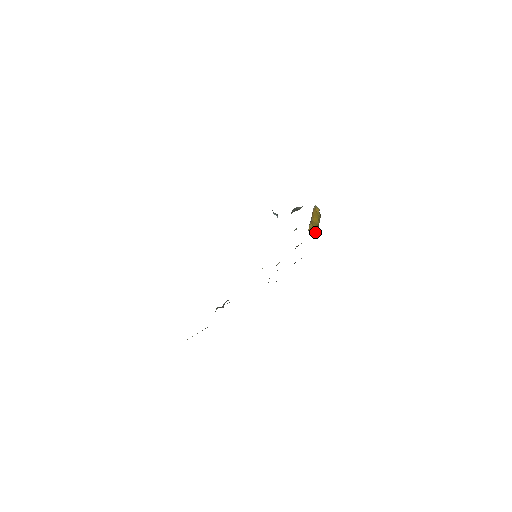
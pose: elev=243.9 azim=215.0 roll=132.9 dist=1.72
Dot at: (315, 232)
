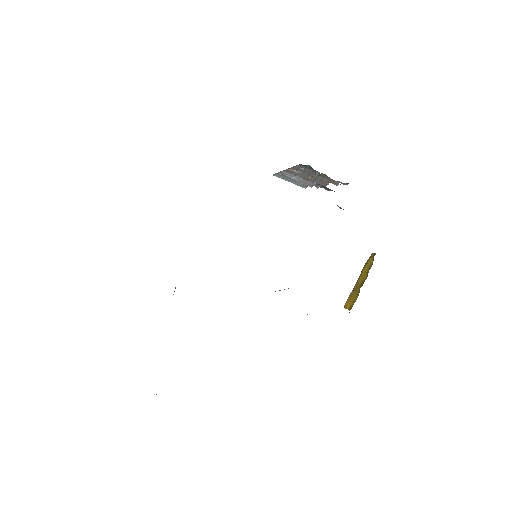
Dot at: (353, 303)
